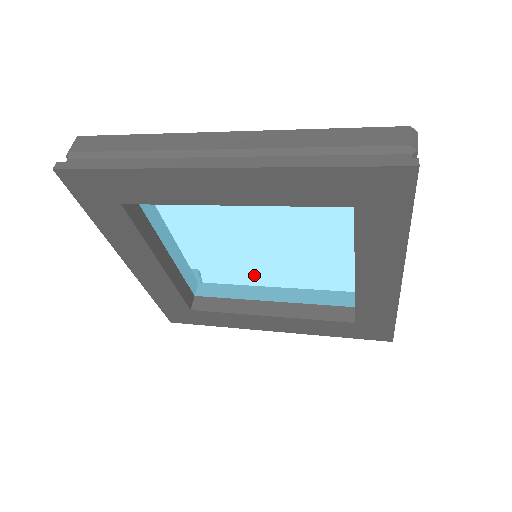
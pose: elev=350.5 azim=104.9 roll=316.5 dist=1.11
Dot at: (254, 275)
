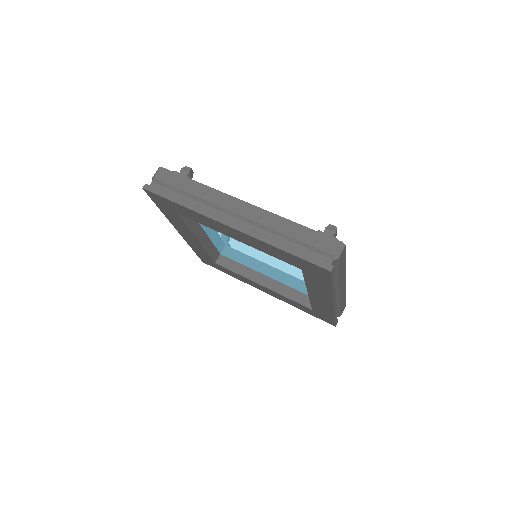
Dot at: (256, 262)
